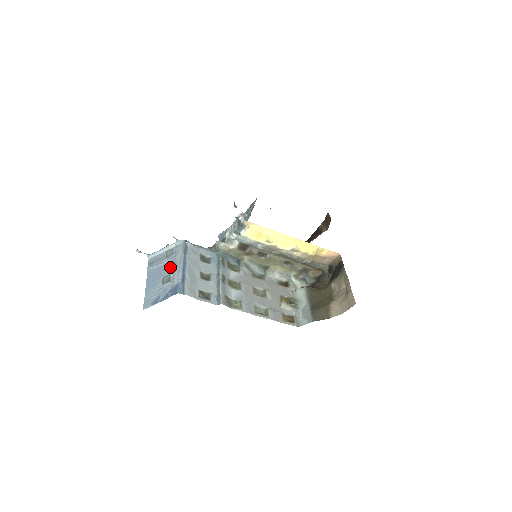
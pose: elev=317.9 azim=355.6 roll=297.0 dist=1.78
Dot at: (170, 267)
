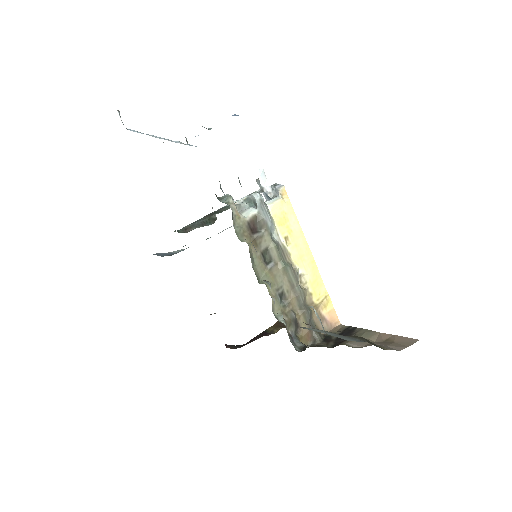
Dot at: occluded
